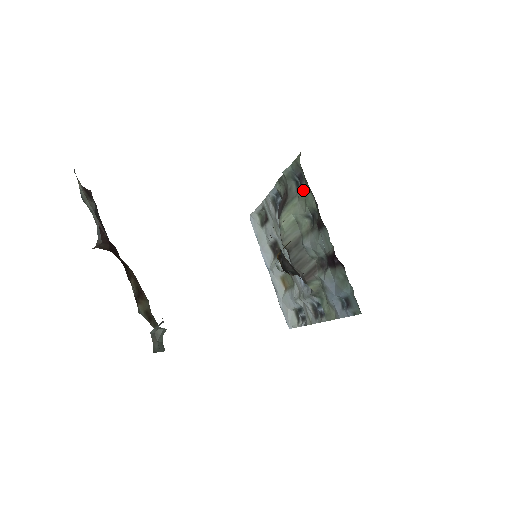
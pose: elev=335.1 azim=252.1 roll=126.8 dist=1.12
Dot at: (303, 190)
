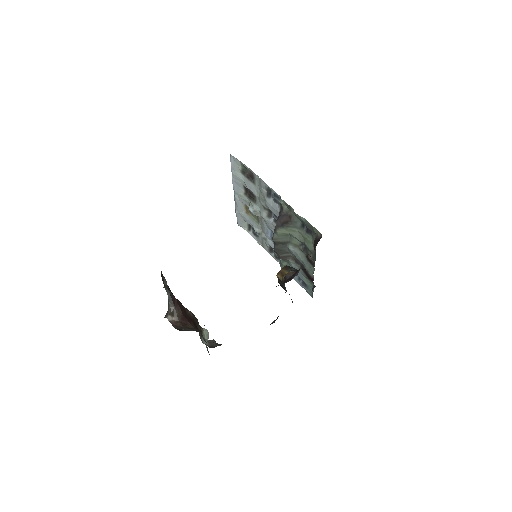
Dot at: (307, 237)
